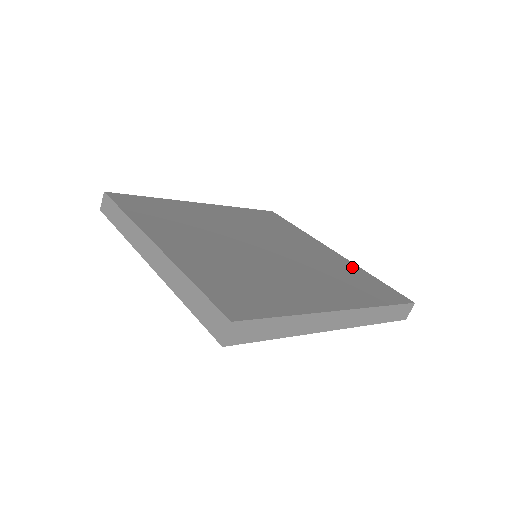
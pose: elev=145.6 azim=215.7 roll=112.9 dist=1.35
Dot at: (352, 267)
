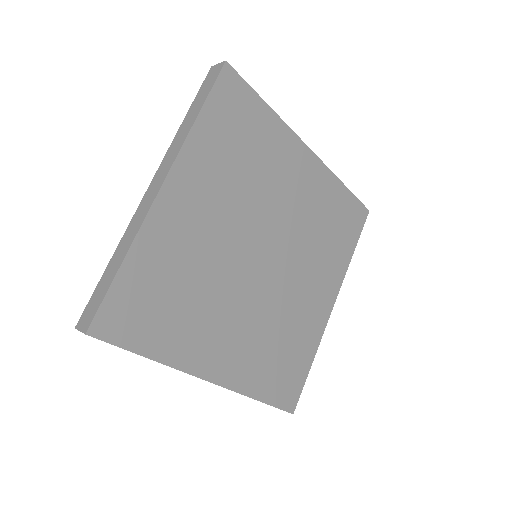
Dot at: (312, 339)
